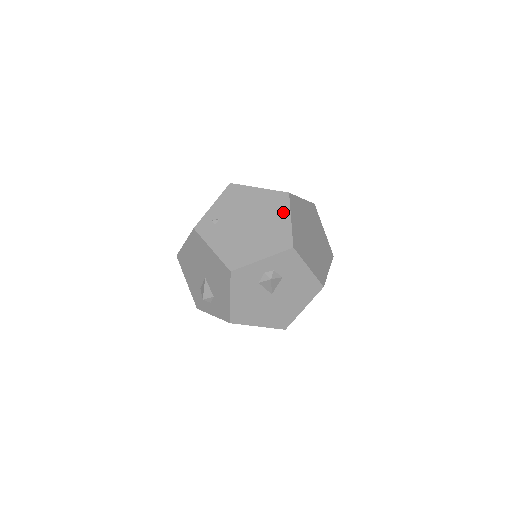
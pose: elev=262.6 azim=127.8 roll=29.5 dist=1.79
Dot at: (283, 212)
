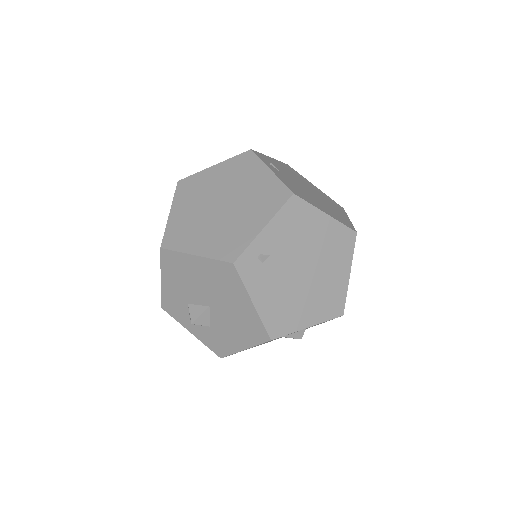
Dot at: (345, 262)
